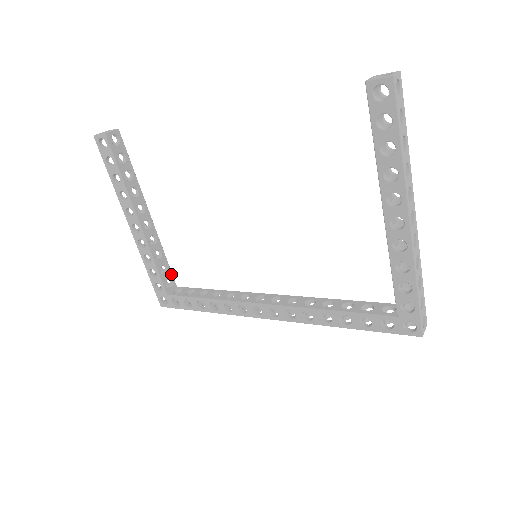
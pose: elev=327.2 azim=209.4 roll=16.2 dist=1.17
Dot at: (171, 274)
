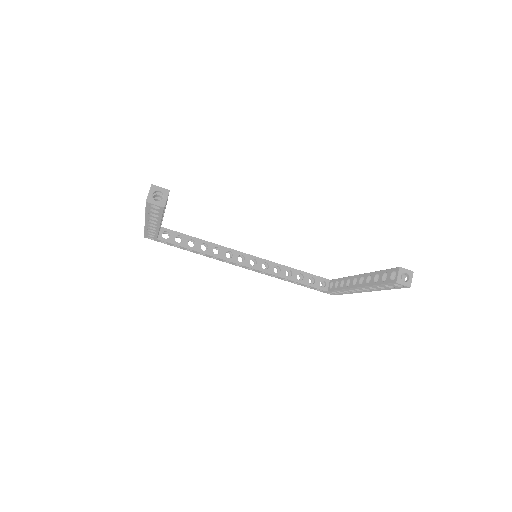
Dot at: occluded
